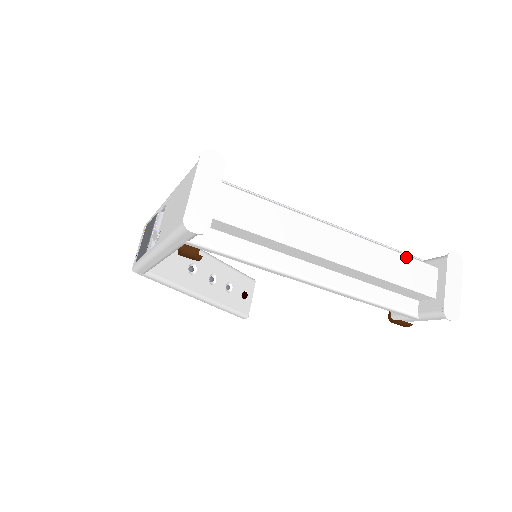
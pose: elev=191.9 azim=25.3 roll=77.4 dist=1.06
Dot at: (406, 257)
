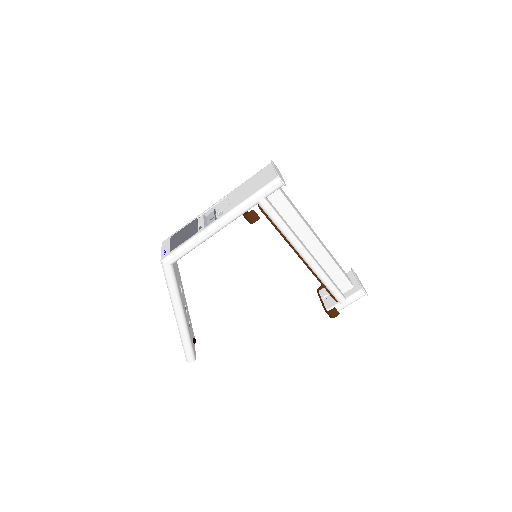
Dot at: (337, 262)
